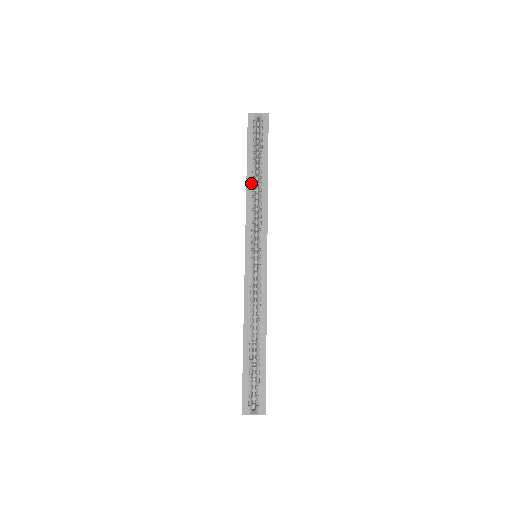
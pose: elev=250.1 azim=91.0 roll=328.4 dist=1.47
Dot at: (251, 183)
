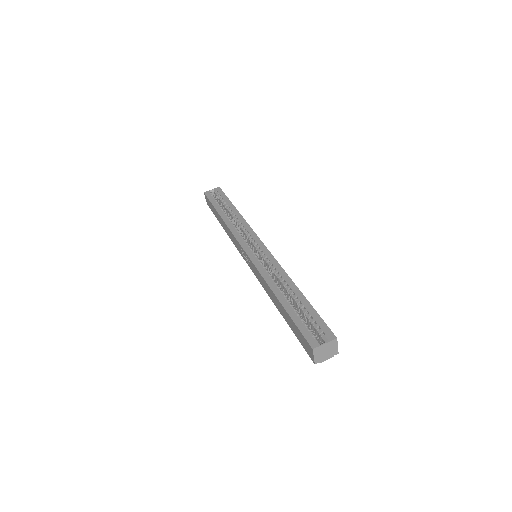
Dot at: (226, 218)
